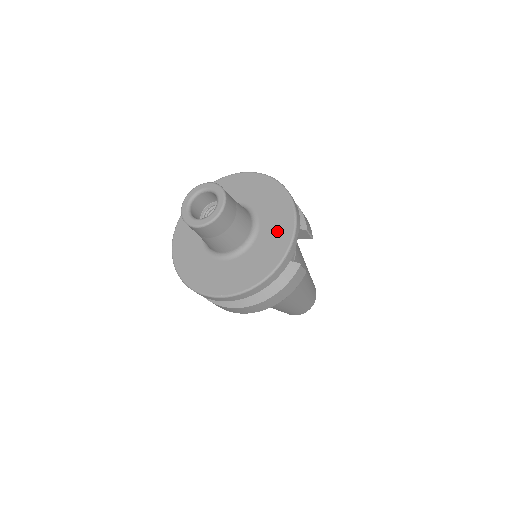
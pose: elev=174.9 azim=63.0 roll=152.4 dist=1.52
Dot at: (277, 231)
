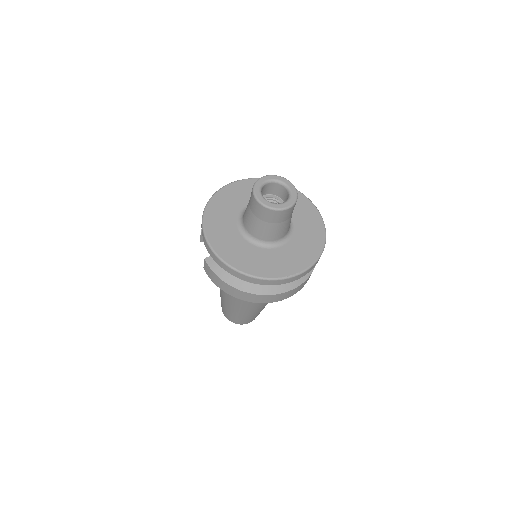
Dot at: (309, 222)
